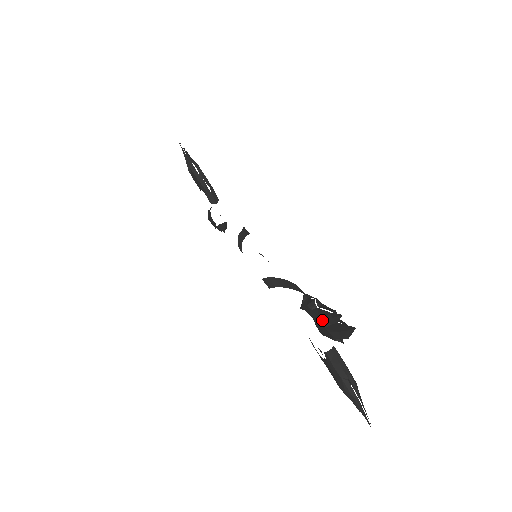
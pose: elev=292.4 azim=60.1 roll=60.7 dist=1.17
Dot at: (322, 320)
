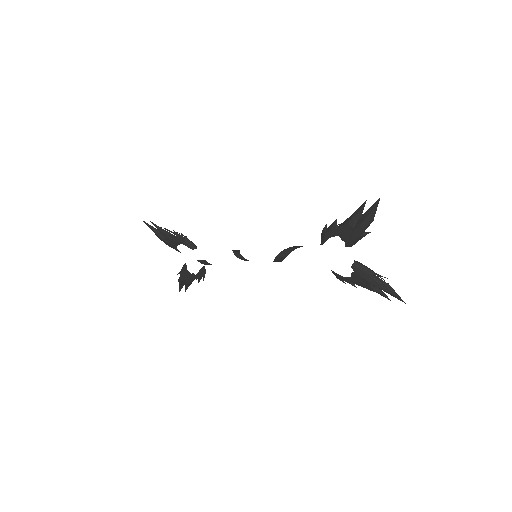
Dot at: (350, 224)
